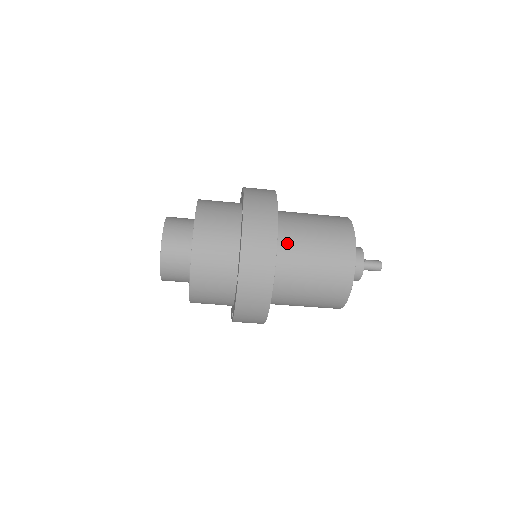
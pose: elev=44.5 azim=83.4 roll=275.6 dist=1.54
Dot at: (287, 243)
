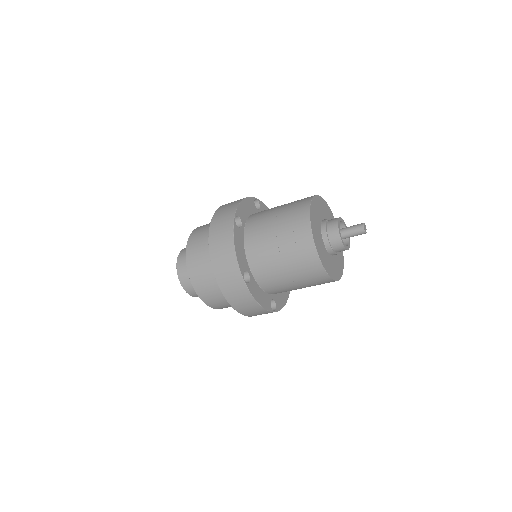
Dot at: (253, 241)
